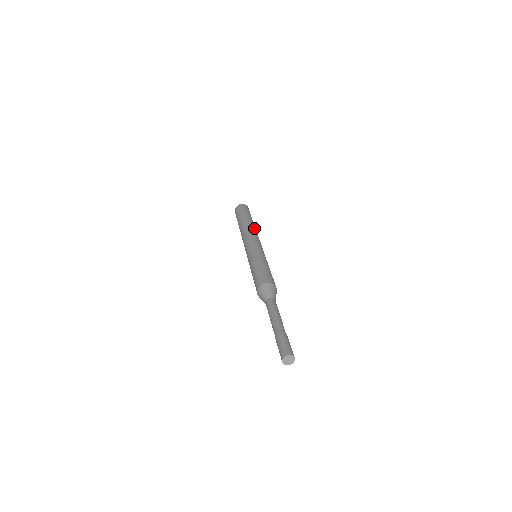
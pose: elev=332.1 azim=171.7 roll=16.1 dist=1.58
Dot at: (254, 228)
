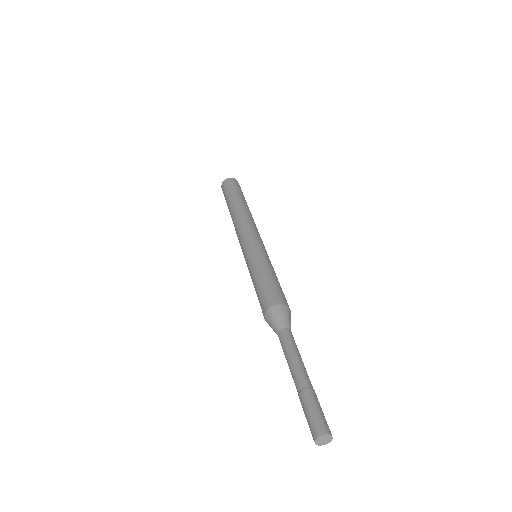
Dot at: (244, 212)
